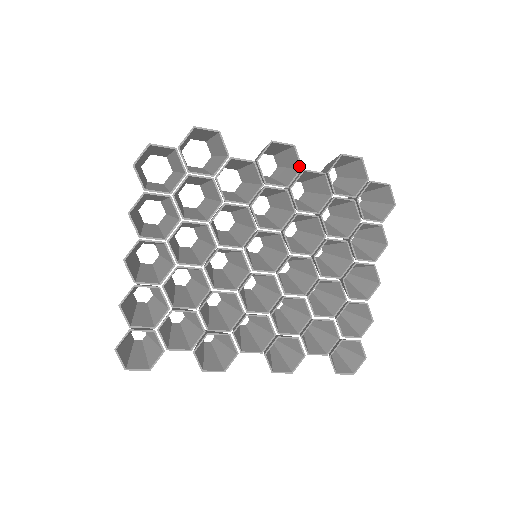
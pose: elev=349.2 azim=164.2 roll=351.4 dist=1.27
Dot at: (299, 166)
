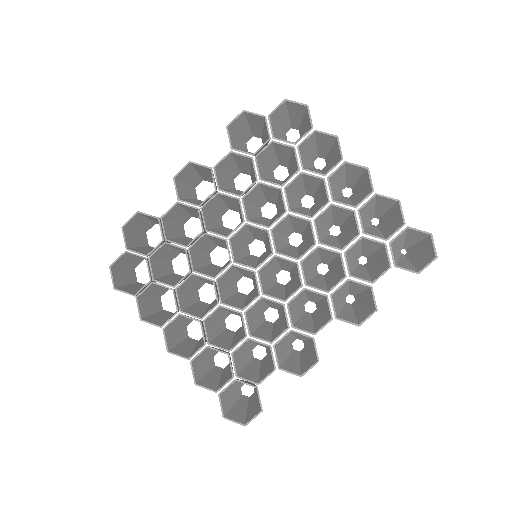
Dot at: (209, 169)
